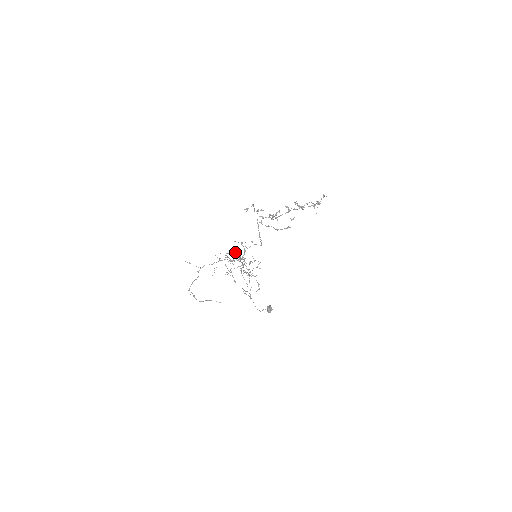
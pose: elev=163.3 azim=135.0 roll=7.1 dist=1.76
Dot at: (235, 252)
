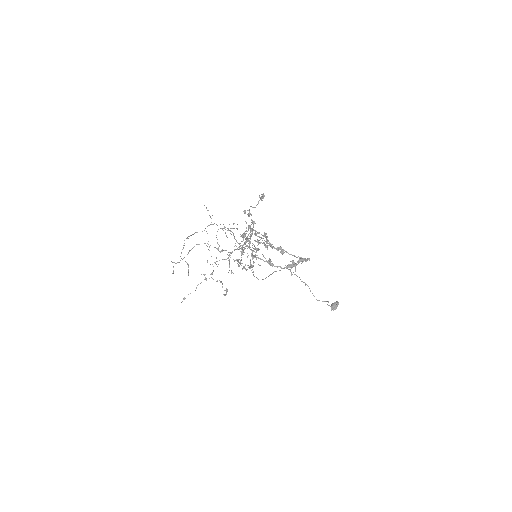
Dot at: occluded
